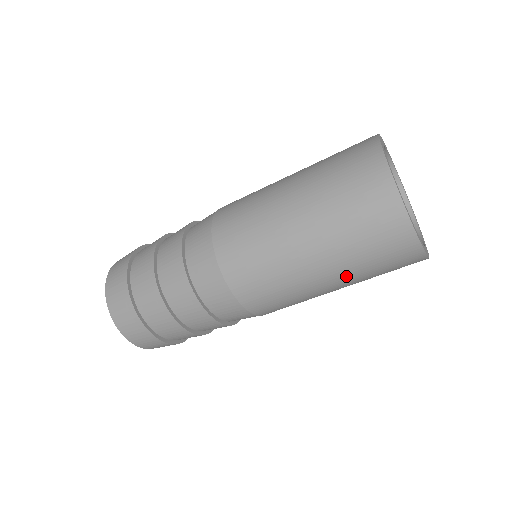
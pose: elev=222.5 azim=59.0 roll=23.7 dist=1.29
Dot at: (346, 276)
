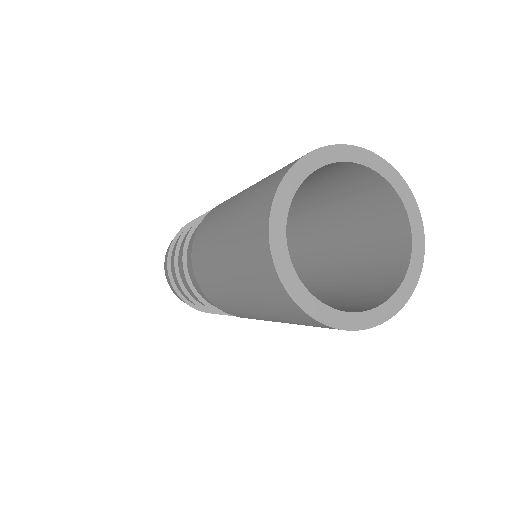
Dot at: occluded
